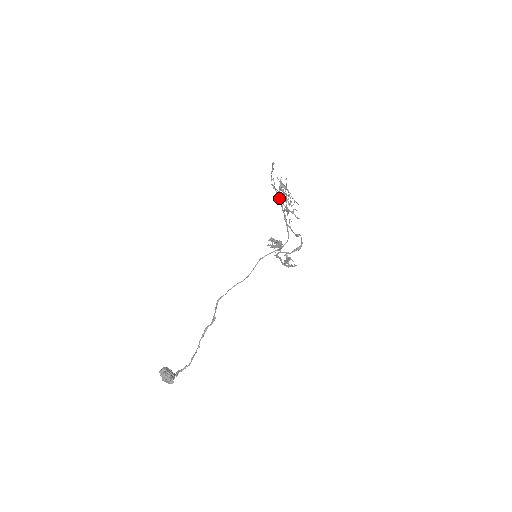
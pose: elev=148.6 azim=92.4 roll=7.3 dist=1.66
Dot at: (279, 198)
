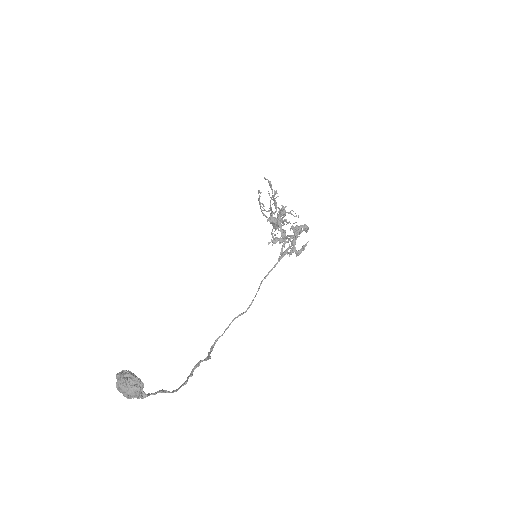
Dot at: occluded
